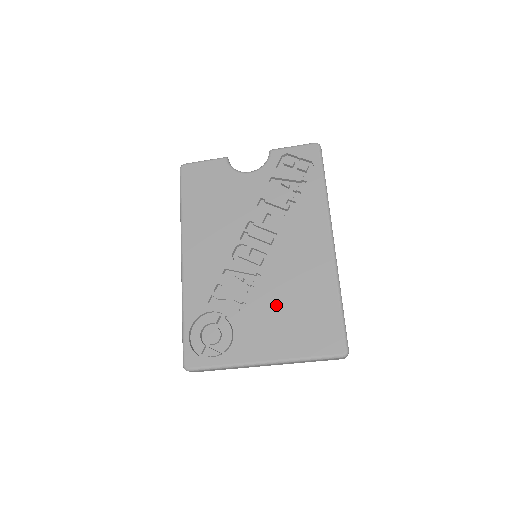
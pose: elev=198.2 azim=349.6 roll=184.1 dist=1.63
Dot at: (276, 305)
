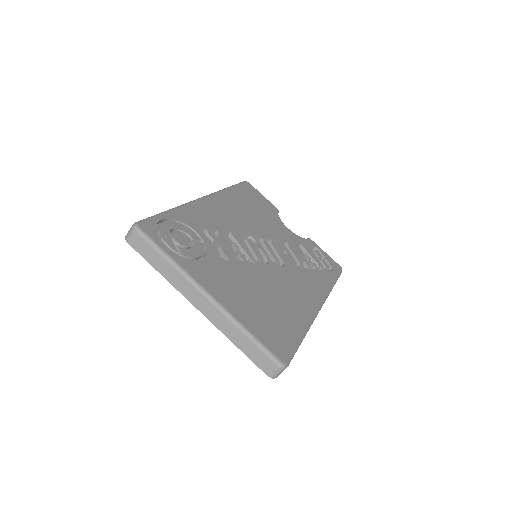
Dot at: (252, 284)
